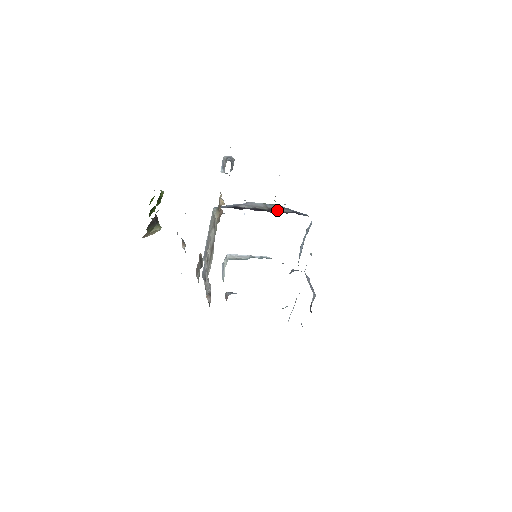
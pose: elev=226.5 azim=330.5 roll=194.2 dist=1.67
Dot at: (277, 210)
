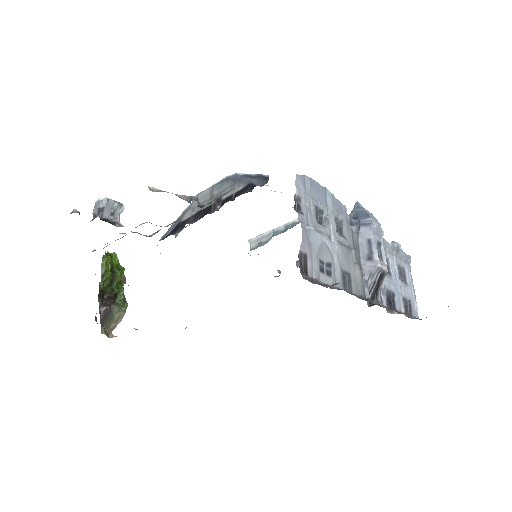
Dot at: (225, 195)
